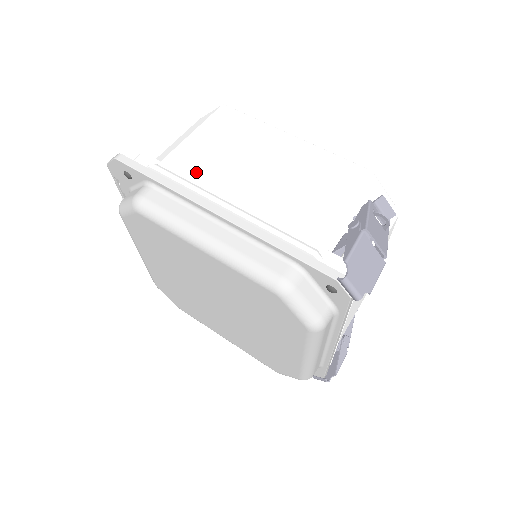
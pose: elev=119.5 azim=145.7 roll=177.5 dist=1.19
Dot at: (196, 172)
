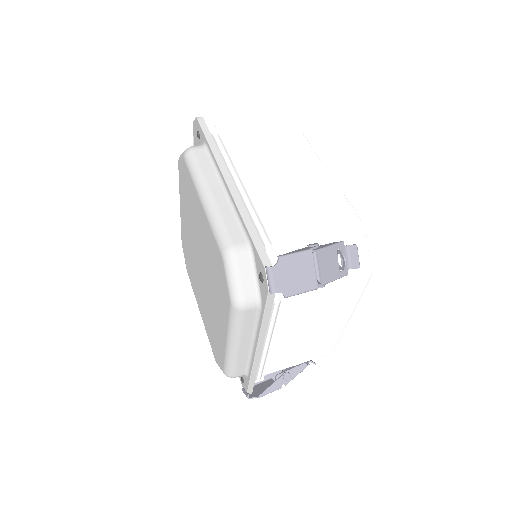
Dot at: (240, 154)
